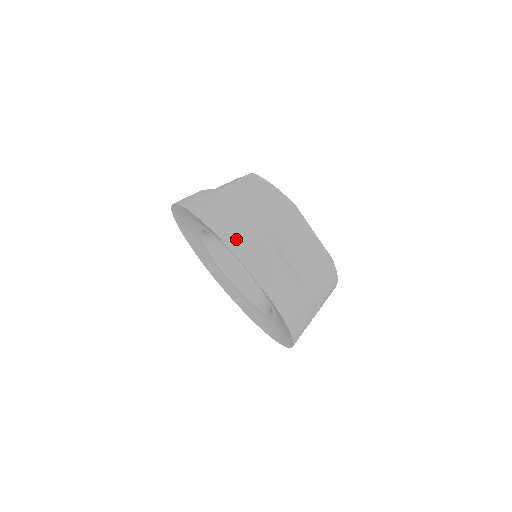
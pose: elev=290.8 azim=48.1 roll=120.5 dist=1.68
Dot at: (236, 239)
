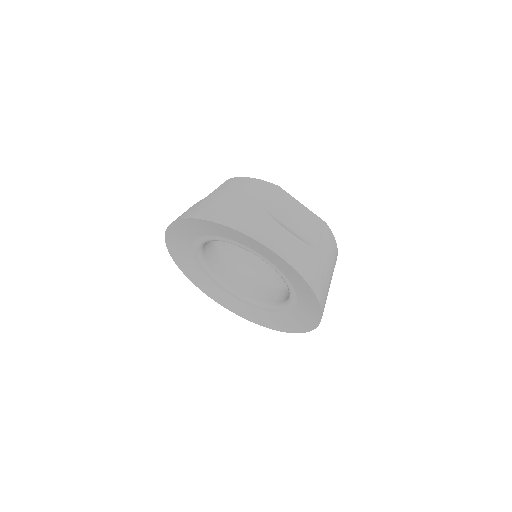
Dot at: (237, 221)
